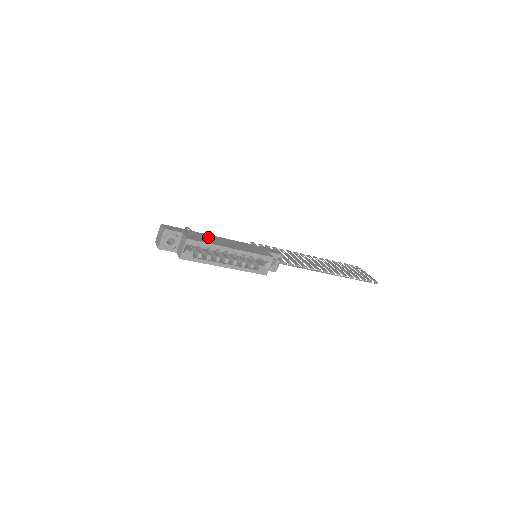
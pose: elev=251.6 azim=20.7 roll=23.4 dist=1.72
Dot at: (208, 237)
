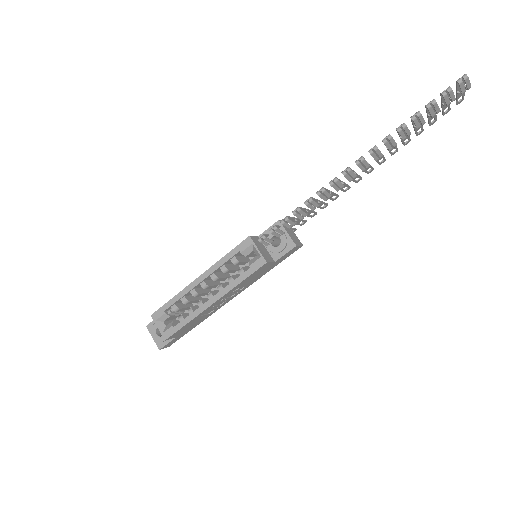
Dot at: occluded
